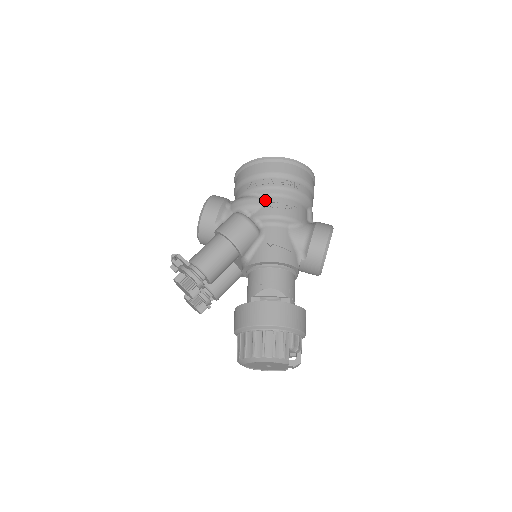
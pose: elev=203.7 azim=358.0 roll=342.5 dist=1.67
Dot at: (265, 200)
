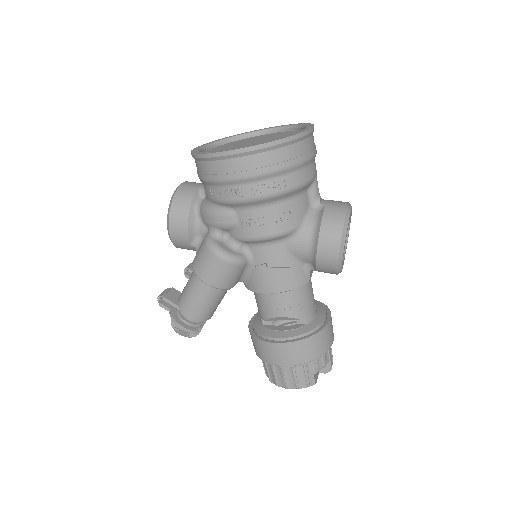
Dot at: (240, 216)
